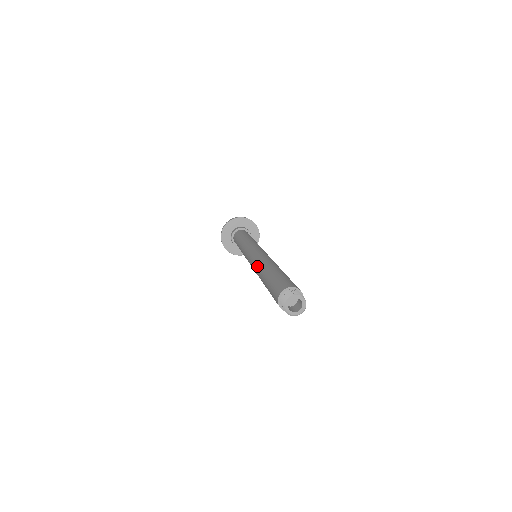
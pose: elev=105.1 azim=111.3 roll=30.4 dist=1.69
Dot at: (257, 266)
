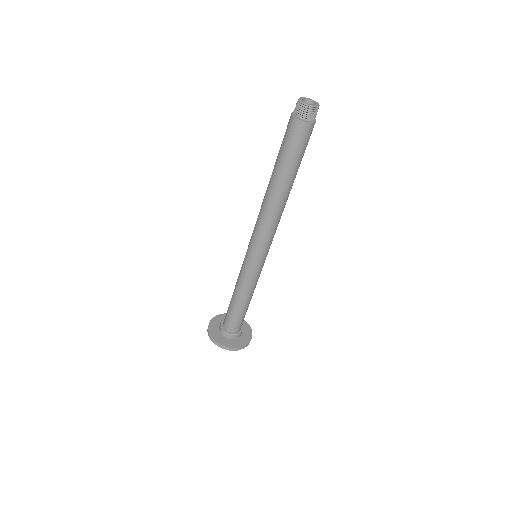
Dot at: (262, 207)
